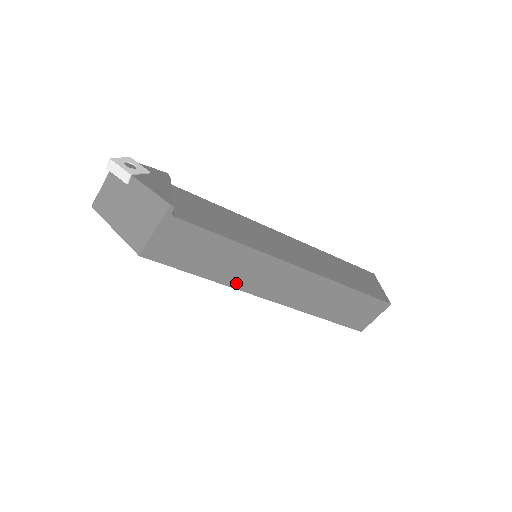
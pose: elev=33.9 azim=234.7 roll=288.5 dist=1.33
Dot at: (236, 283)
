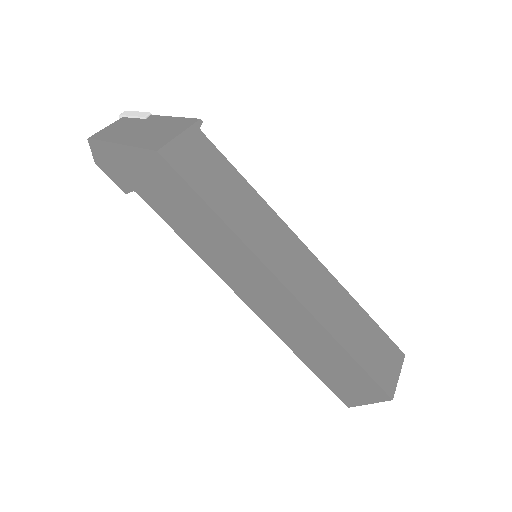
Dot at: (252, 243)
